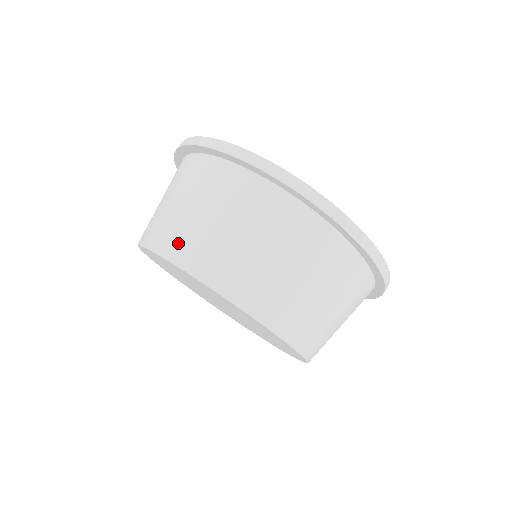
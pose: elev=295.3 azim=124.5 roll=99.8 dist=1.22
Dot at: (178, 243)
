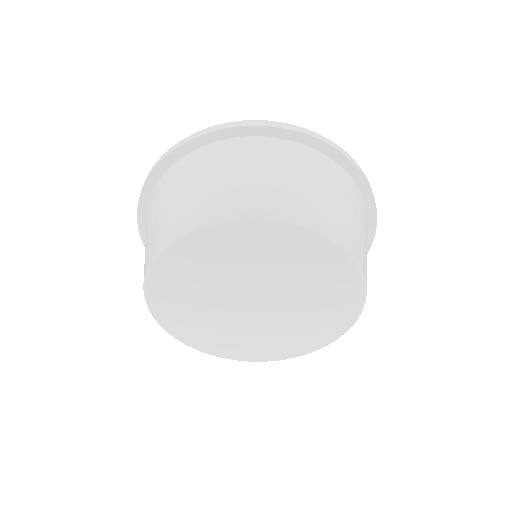
Dot at: (210, 208)
